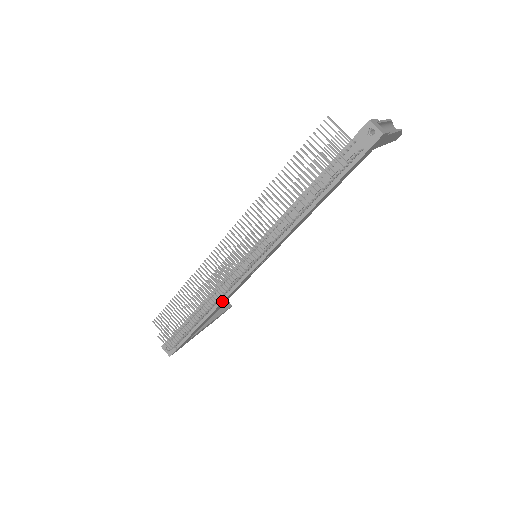
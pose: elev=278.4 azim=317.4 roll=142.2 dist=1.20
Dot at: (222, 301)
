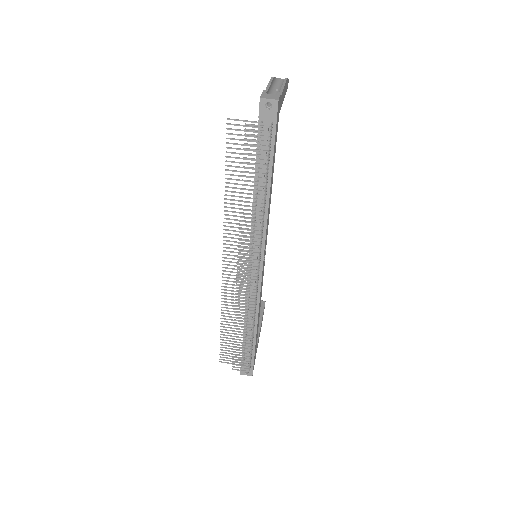
Dot at: (258, 308)
